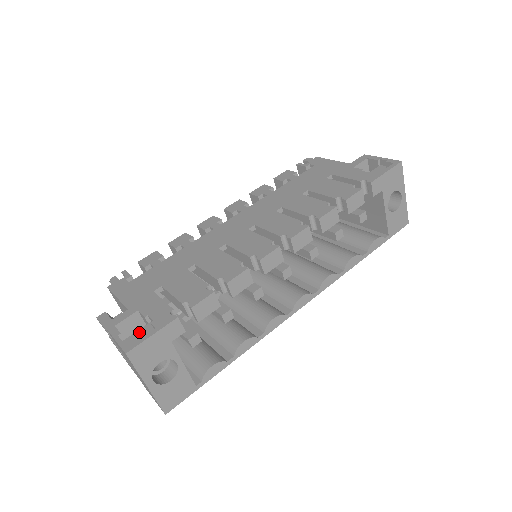
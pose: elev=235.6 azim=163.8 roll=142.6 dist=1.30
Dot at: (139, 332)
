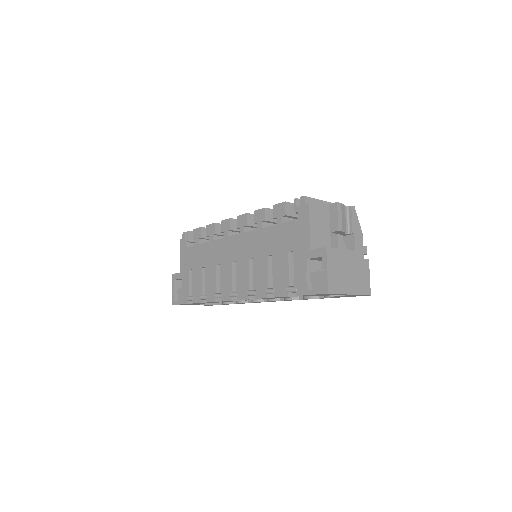
Dot at: occluded
